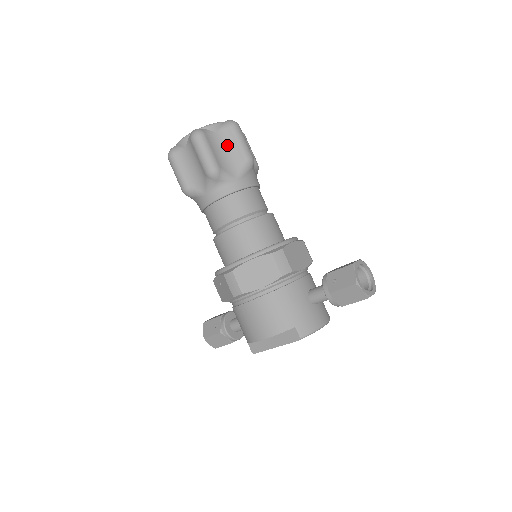
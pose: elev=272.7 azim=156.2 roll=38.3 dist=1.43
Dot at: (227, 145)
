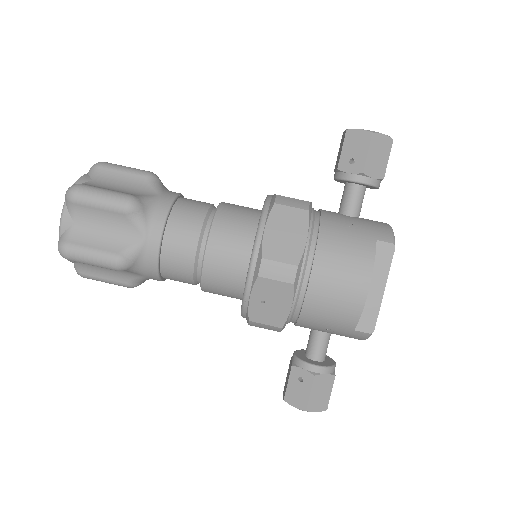
Dot at: (115, 181)
